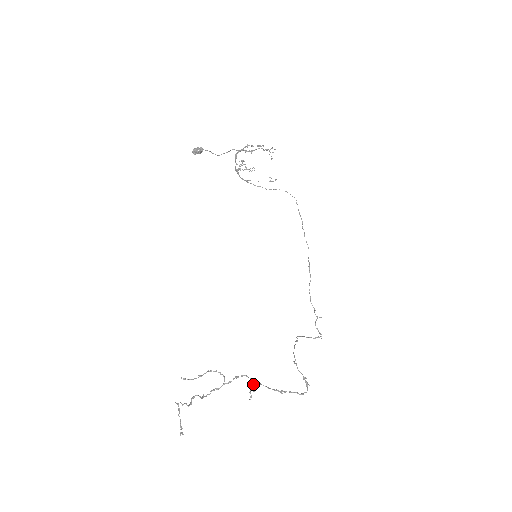
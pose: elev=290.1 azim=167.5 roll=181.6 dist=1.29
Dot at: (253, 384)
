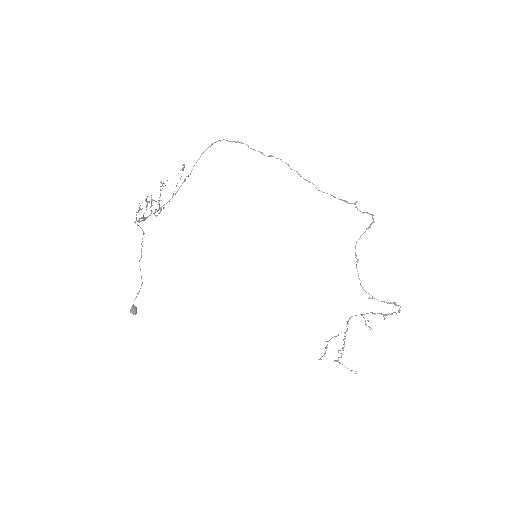
Dot at: occluded
